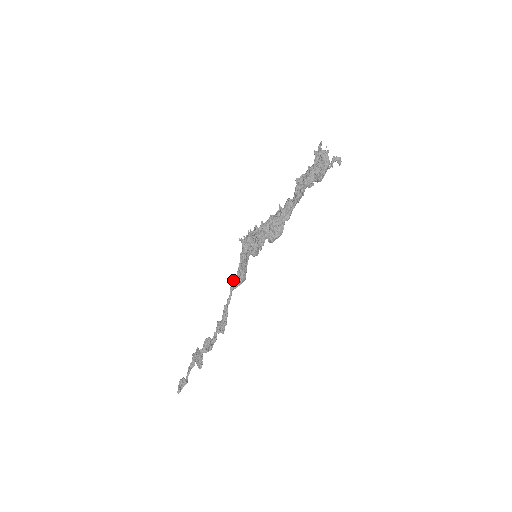
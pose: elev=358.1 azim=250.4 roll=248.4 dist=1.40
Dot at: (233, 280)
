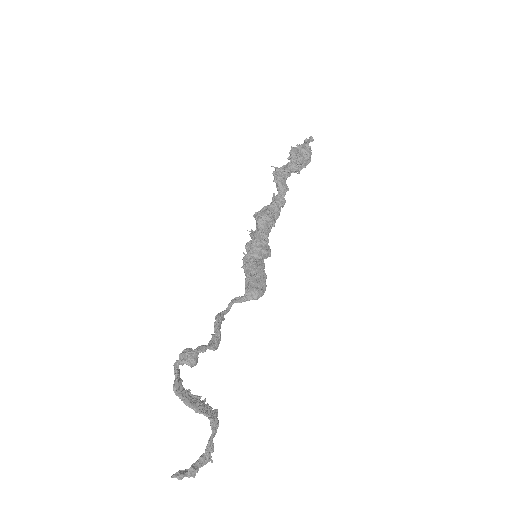
Dot at: occluded
